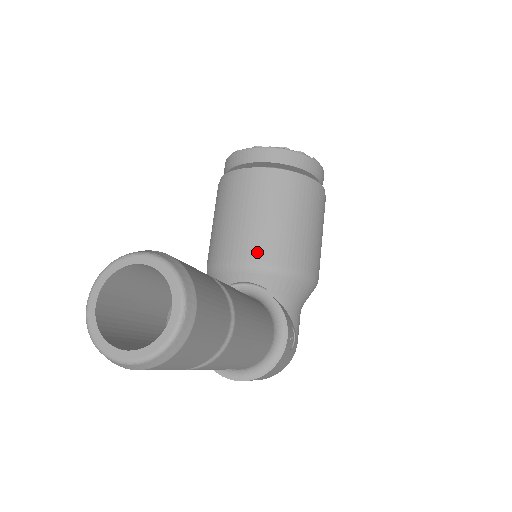
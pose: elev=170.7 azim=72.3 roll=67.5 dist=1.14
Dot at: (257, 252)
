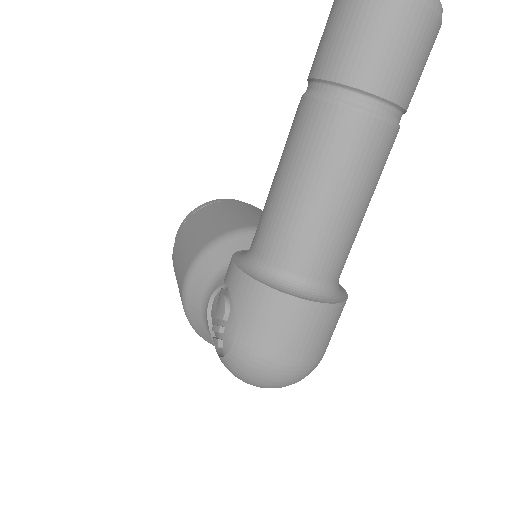
Dot at: occluded
